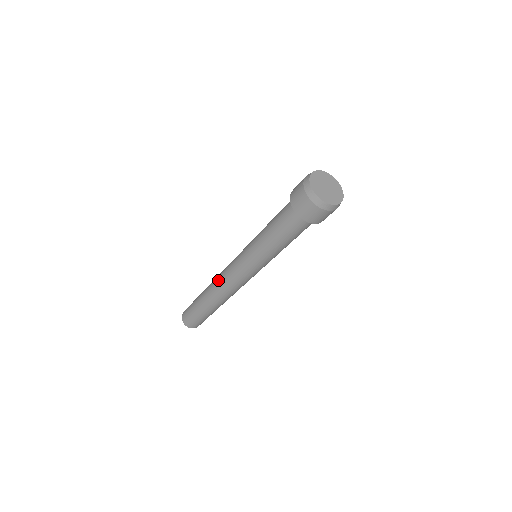
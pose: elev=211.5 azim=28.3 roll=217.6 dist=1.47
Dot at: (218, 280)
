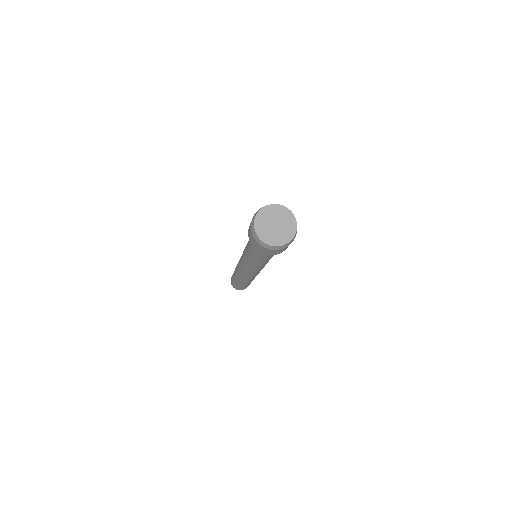
Dot at: (242, 276)
